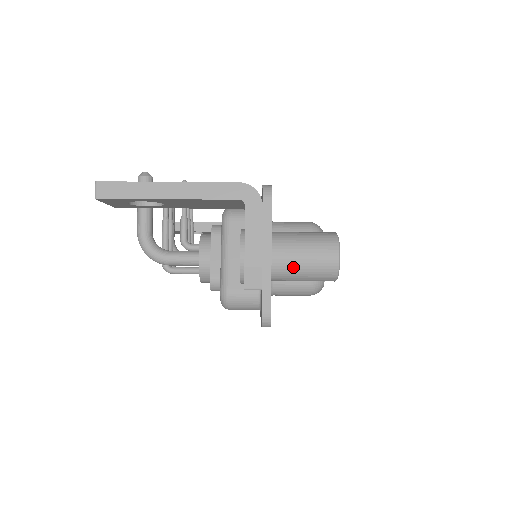
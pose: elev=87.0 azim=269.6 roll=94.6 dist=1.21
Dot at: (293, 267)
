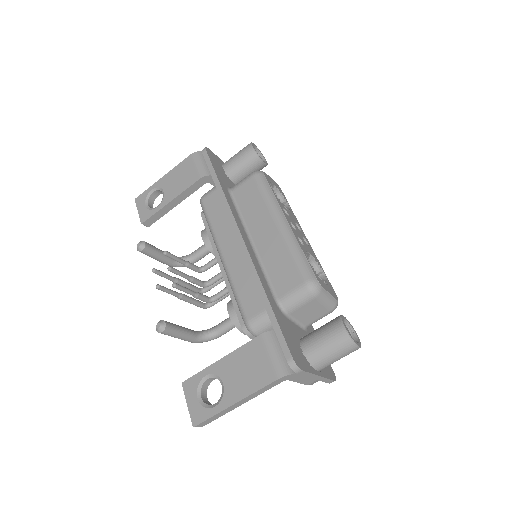
Dot at: occluded
